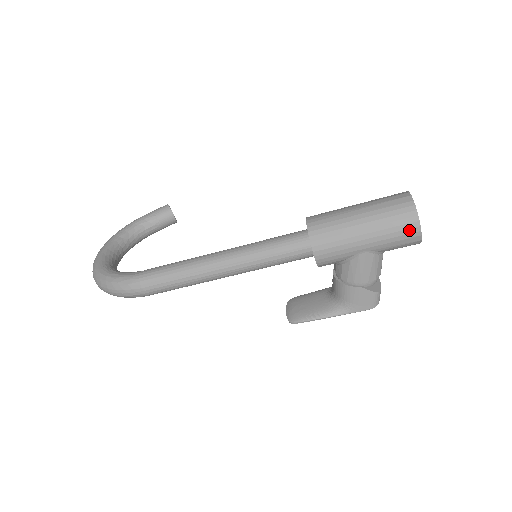
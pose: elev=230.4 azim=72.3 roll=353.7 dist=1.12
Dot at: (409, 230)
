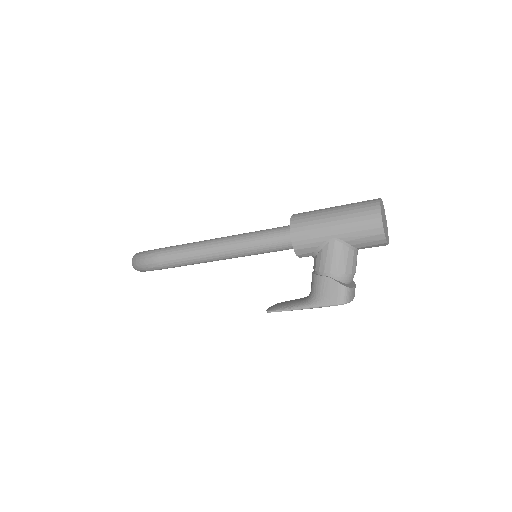
Dot at: (372, 220)
